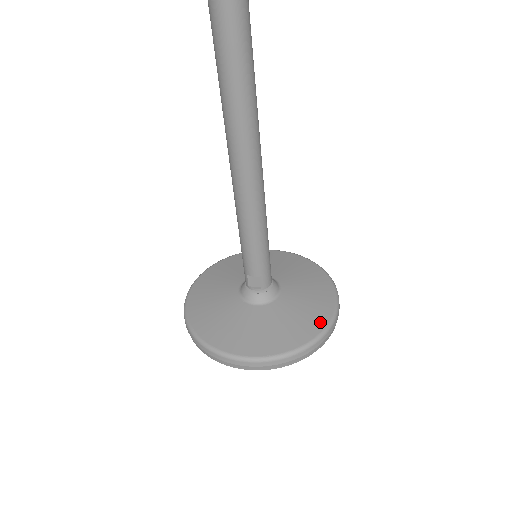
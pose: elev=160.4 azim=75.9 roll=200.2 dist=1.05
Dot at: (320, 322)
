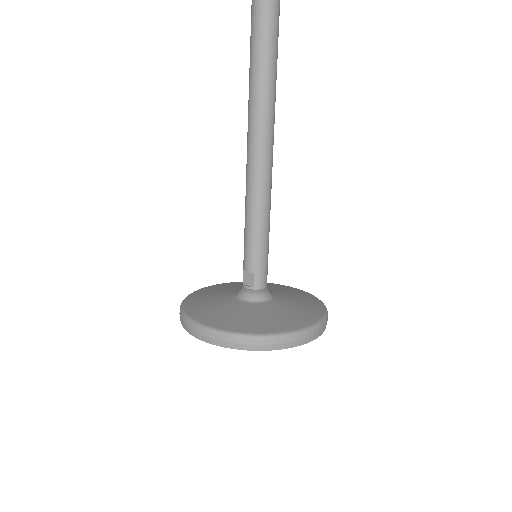
Dot at: (287, 327)
